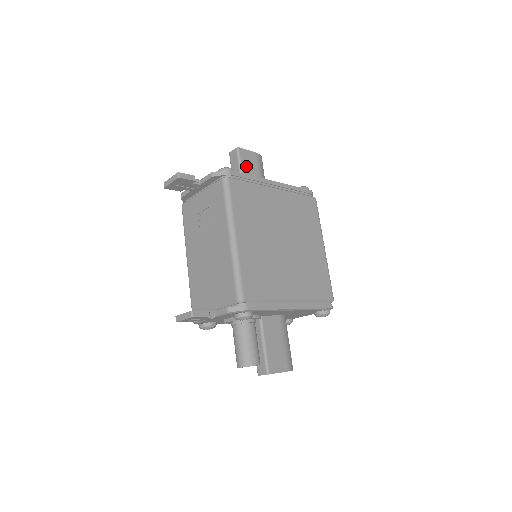
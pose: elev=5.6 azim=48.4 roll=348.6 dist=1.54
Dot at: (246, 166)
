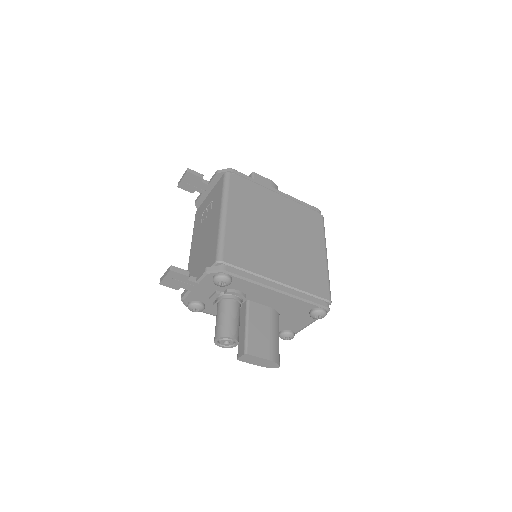
Dot at: occluded
